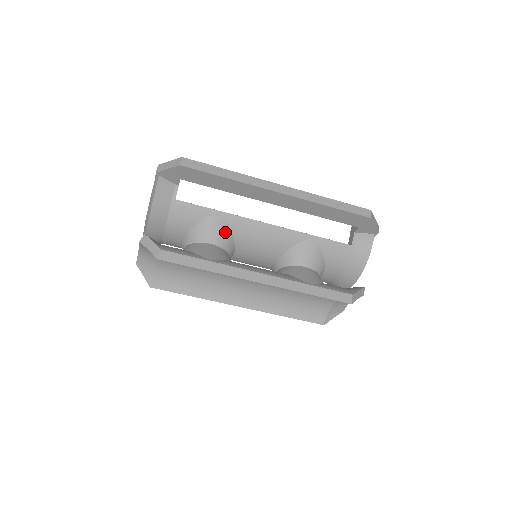
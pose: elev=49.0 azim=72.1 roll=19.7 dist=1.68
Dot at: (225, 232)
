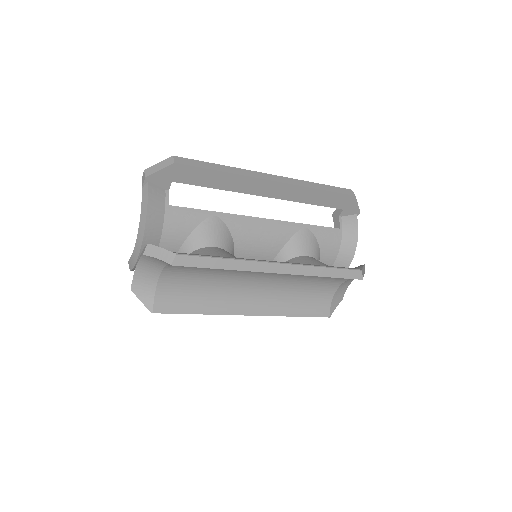
Dot at: (225, 233)
